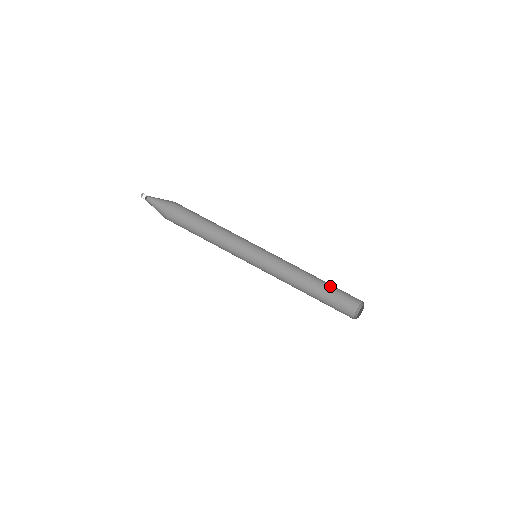
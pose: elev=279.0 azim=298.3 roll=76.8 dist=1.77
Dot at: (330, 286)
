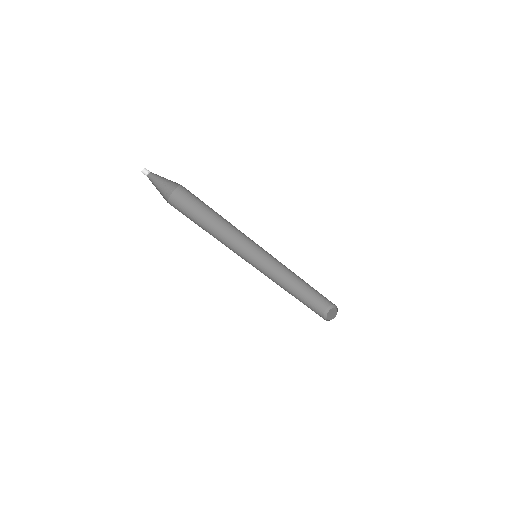
Dot at: occluded
